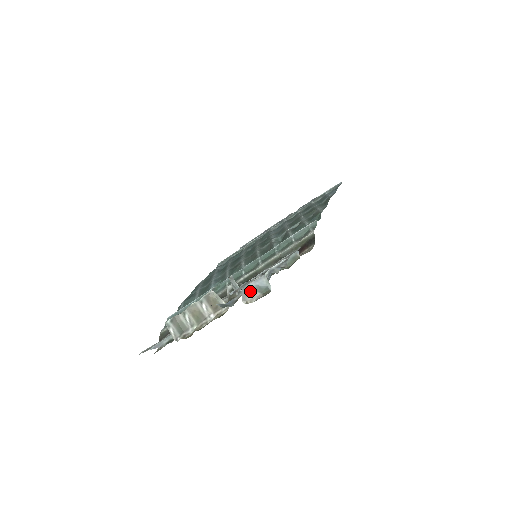
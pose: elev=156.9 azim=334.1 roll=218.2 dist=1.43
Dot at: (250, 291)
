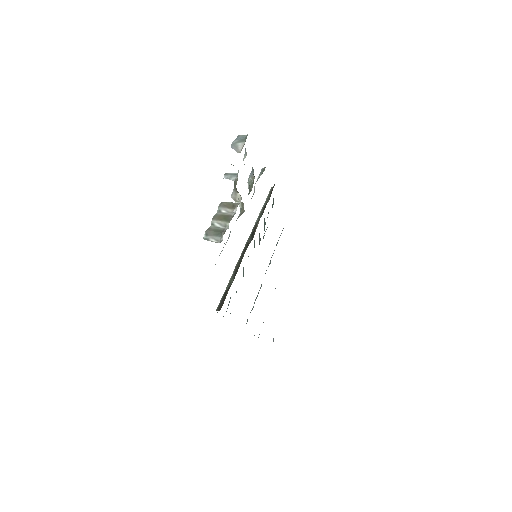
Dot at: (237, 145)
